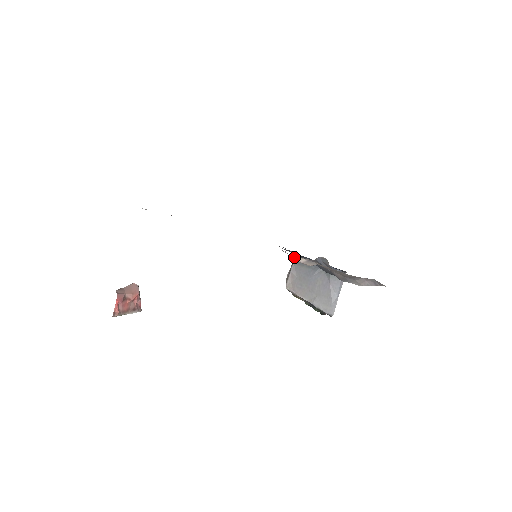
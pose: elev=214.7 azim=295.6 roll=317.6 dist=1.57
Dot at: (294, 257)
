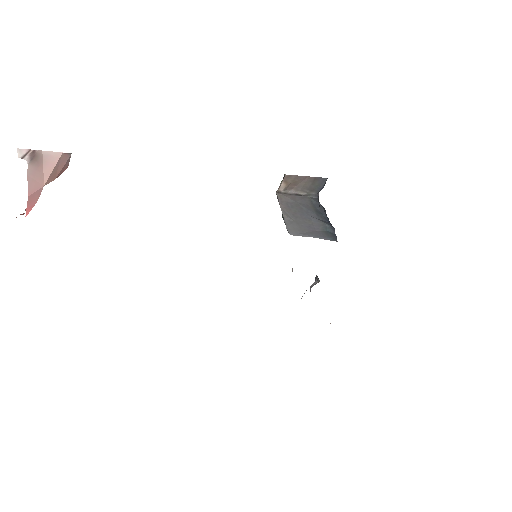
Dot at: occluded
